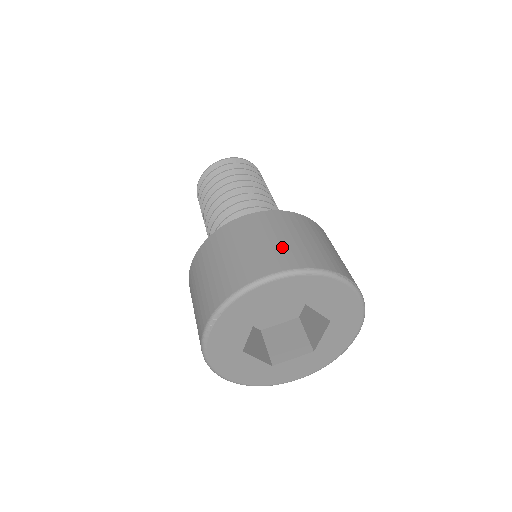
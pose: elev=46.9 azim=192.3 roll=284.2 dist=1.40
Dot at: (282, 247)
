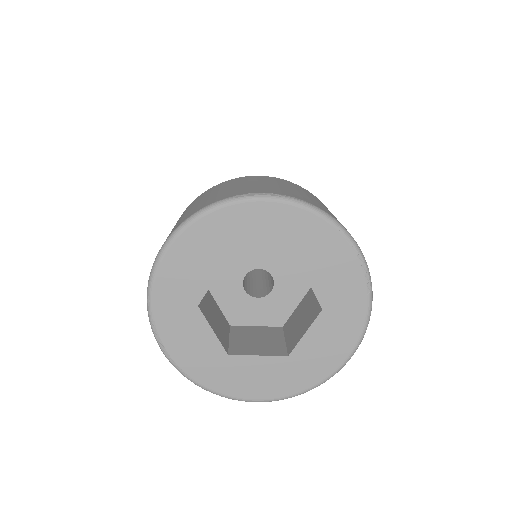
Dot at: (184, 216)
